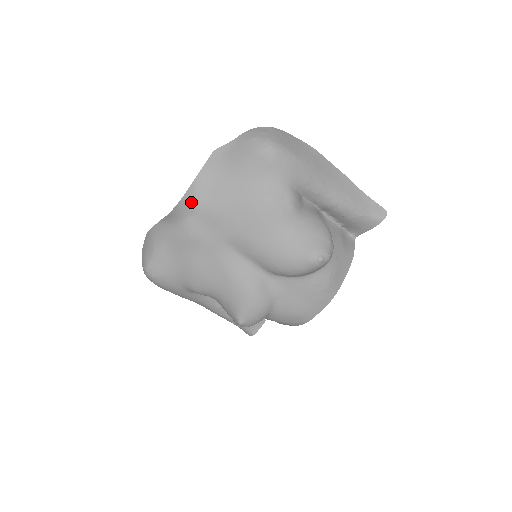
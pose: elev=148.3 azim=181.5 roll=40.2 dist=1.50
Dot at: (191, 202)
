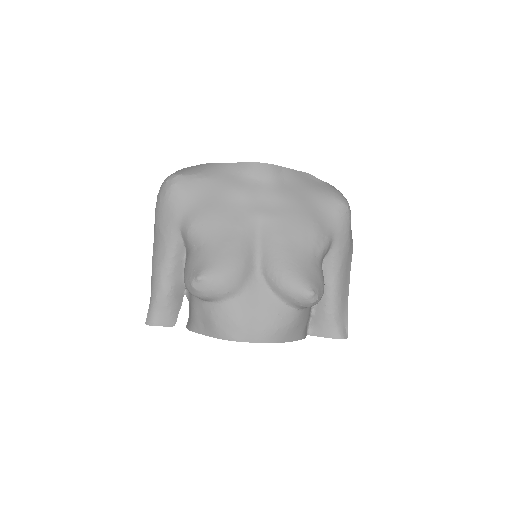
Dot at: (270, 174)
